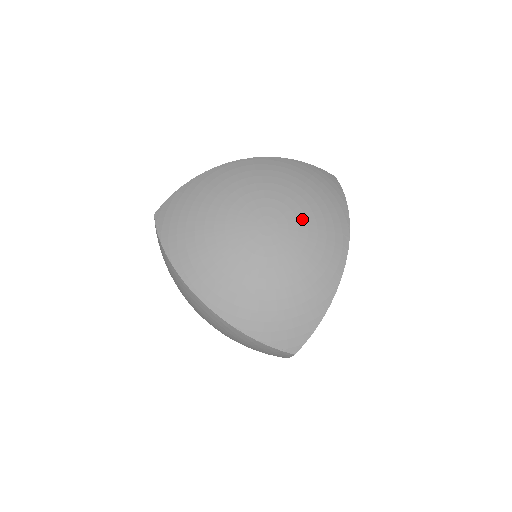
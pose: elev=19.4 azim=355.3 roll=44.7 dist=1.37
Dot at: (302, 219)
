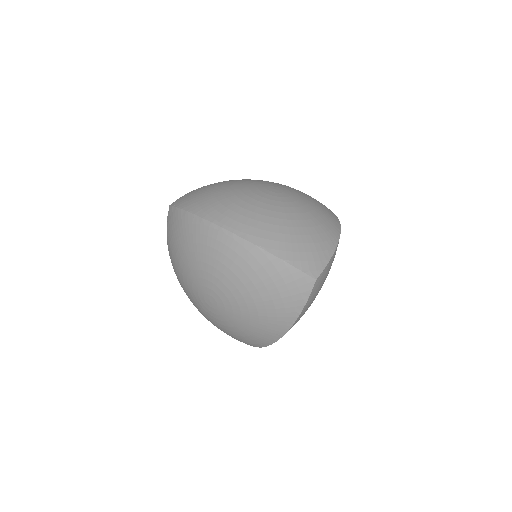
Dot at: (300, 193)
